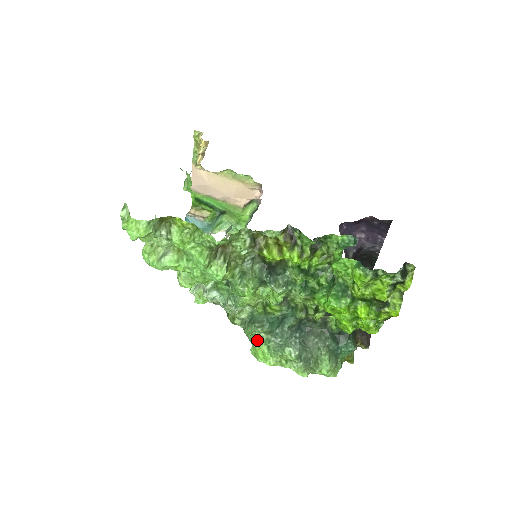
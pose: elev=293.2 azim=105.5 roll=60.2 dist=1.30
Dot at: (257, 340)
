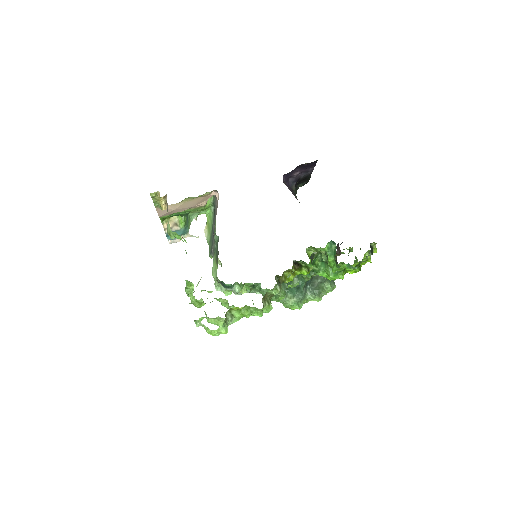
Dot at: (289, 305)
